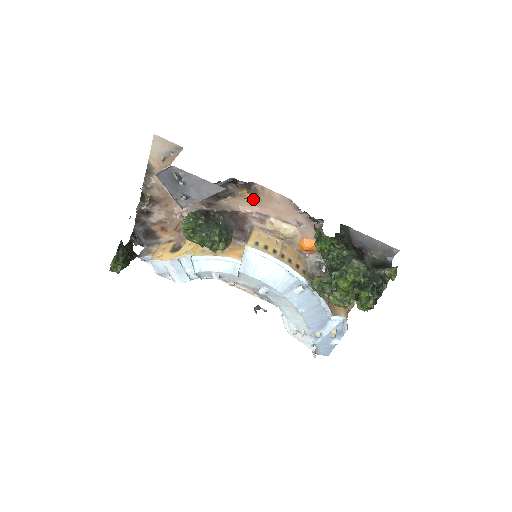
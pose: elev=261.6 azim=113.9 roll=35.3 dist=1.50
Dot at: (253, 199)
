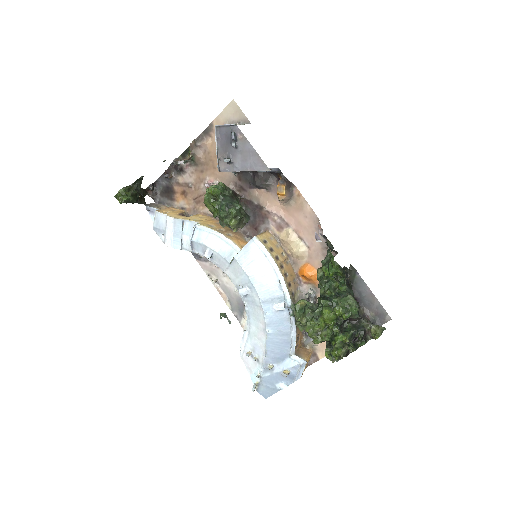
Dot at: (285, 200)
